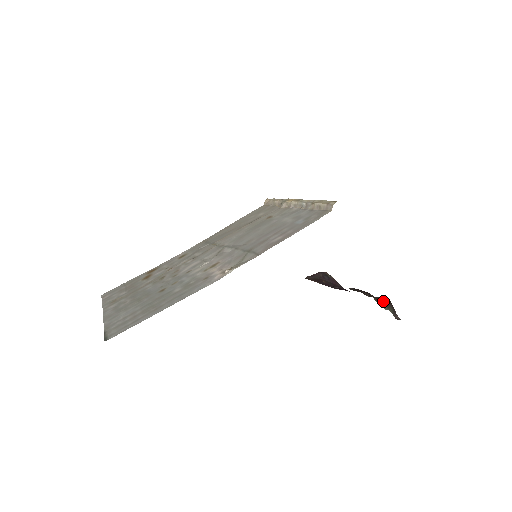
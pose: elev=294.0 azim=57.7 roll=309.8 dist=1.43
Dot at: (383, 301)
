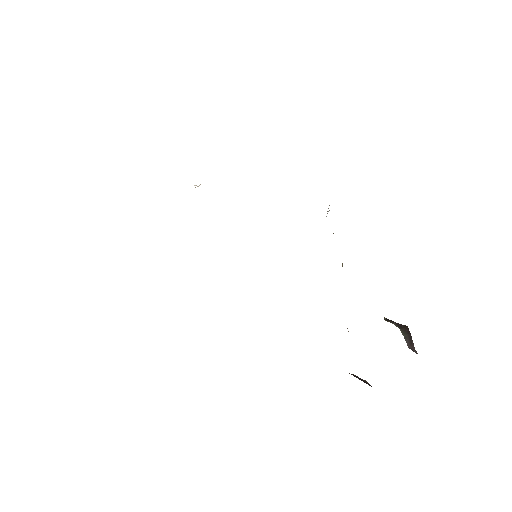
Dot at: (395, 322)
